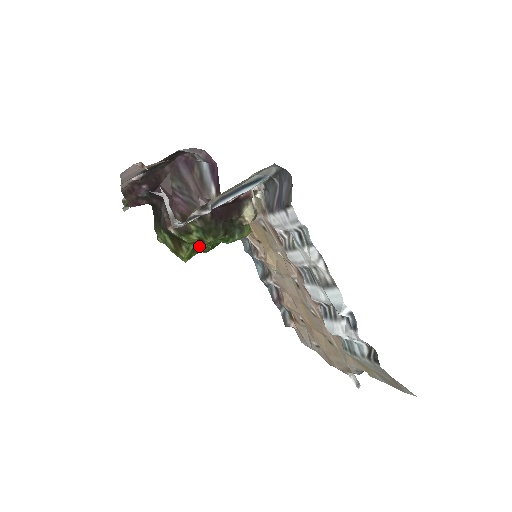
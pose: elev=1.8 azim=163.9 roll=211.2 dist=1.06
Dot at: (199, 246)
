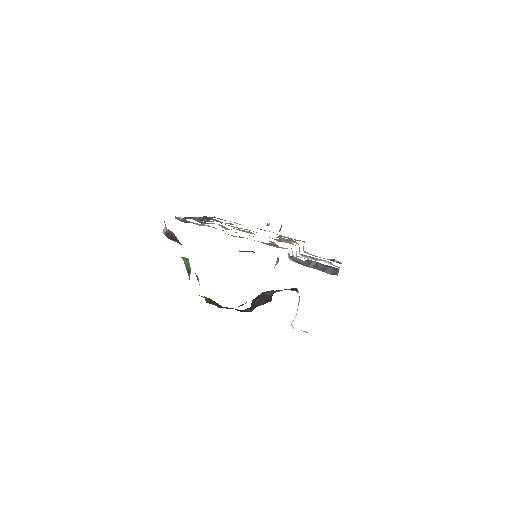
Dot at: occluded
